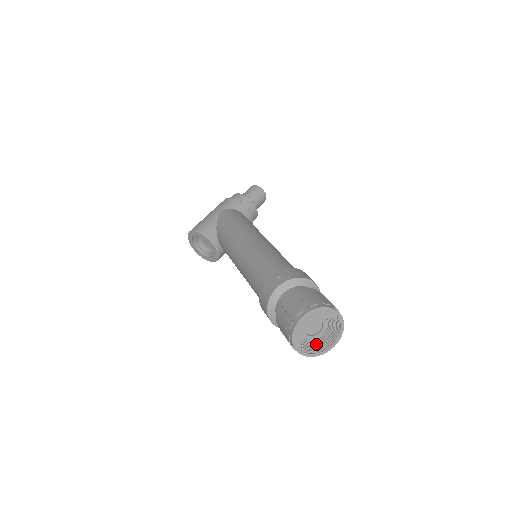
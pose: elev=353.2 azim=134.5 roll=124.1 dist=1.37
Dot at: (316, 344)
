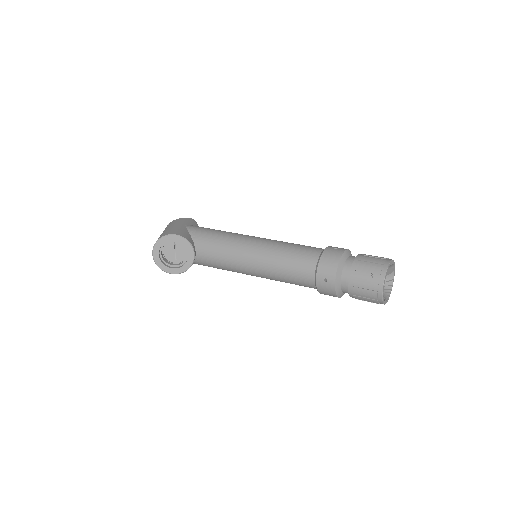
Dot at: occluded
